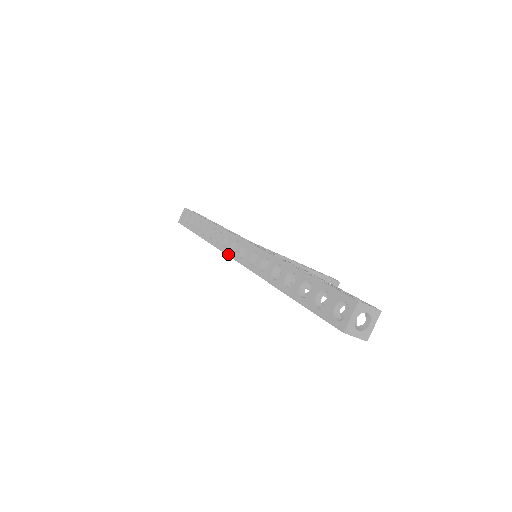
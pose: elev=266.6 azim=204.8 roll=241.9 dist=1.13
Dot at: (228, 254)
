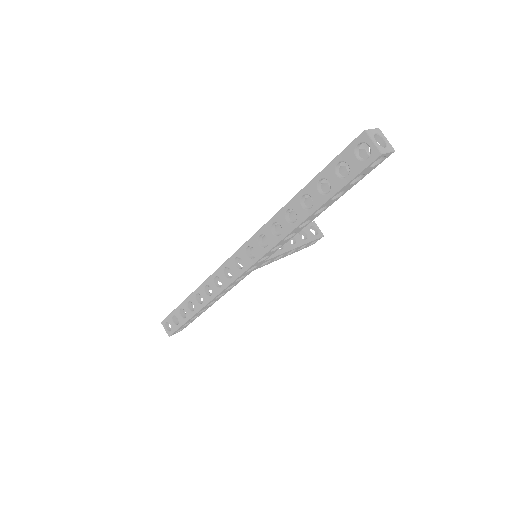
Dot at: (240, 273)
